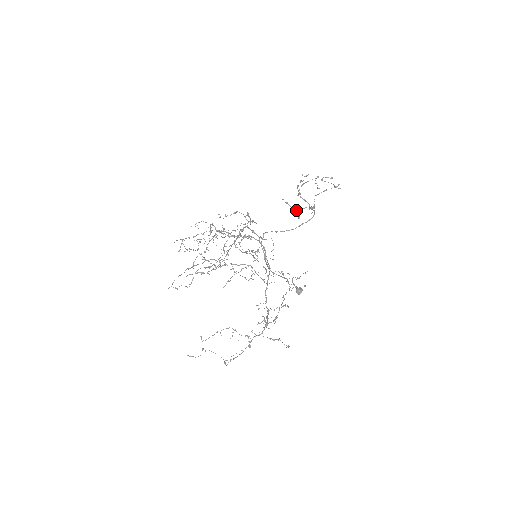
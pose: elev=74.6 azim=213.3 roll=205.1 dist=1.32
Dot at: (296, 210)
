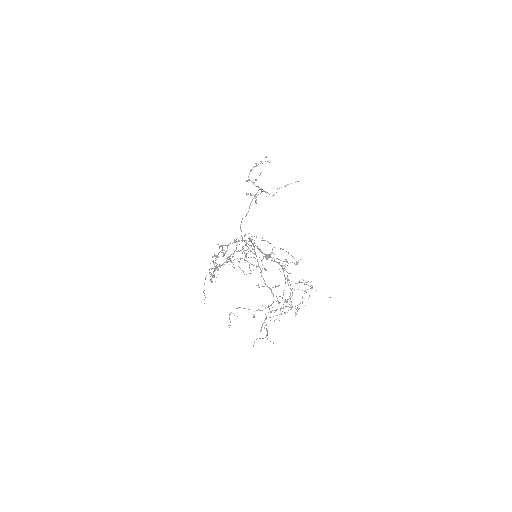
Dot at: (251, 195)
